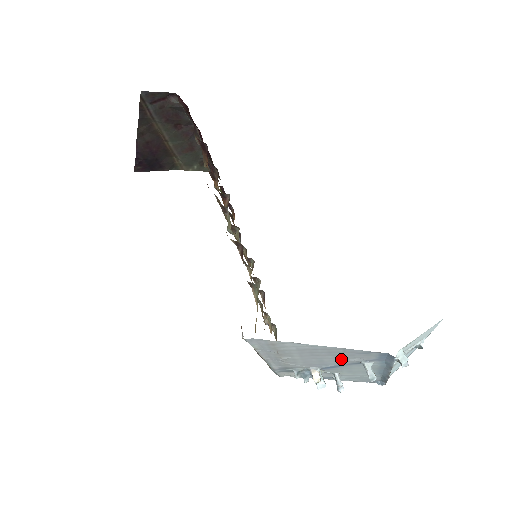
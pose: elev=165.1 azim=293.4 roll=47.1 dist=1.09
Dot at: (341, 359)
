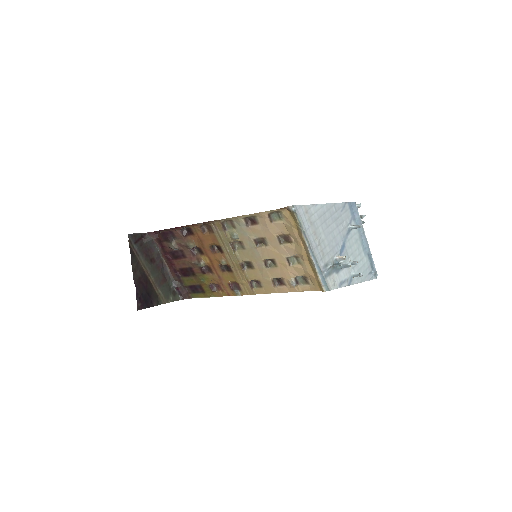
Dot at: (340, 227)
